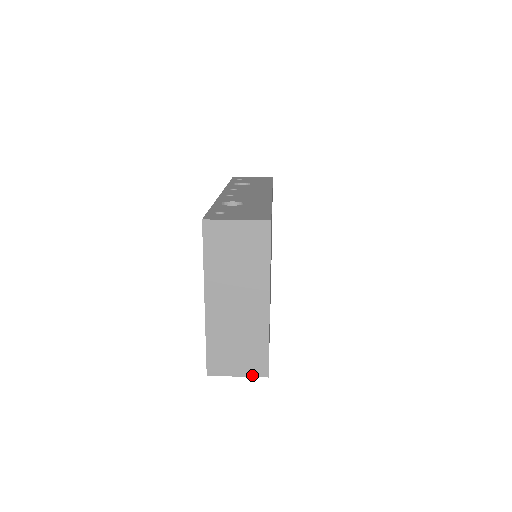
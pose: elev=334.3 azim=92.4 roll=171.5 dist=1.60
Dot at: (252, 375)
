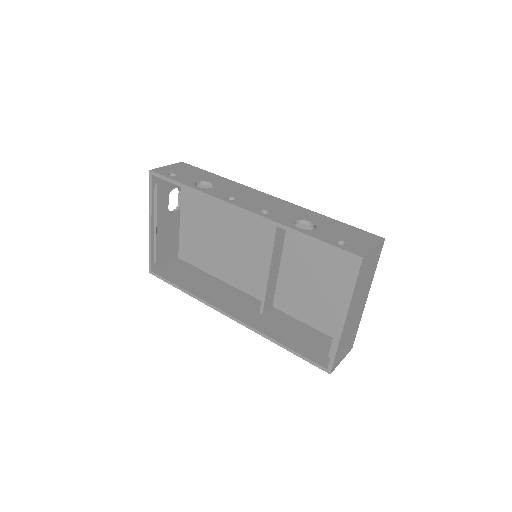
Dot at: occluded
